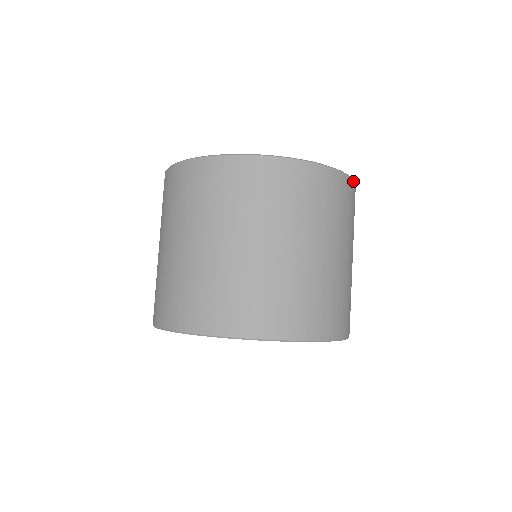
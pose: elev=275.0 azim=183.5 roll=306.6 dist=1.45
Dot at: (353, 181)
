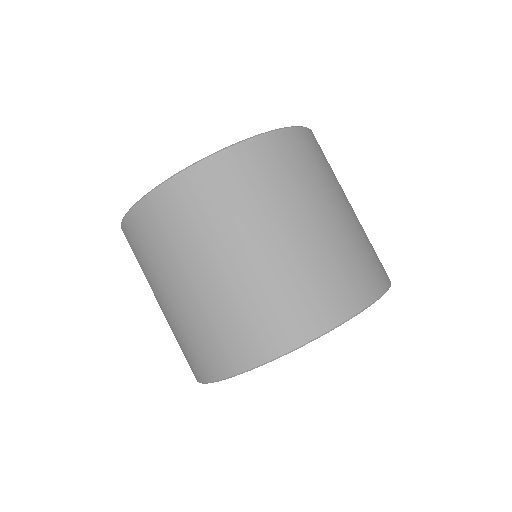
Dot at: (306, 129)
